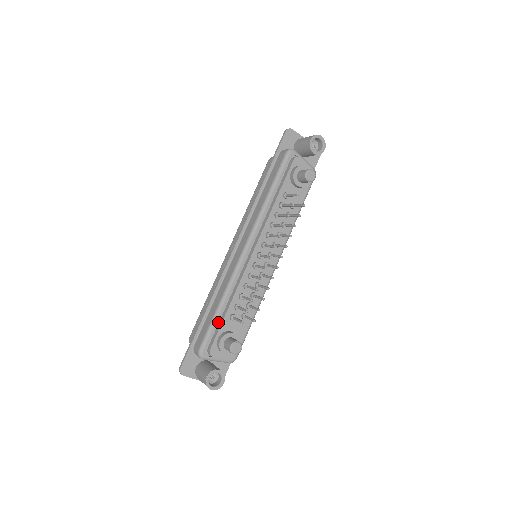
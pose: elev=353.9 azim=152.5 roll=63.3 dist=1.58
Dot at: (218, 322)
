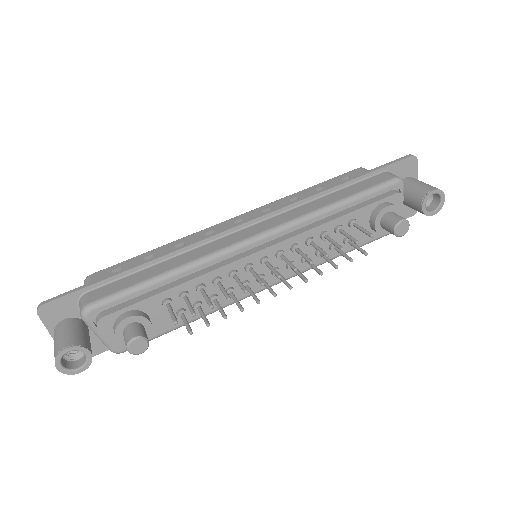
Dot at: (144, 292)
